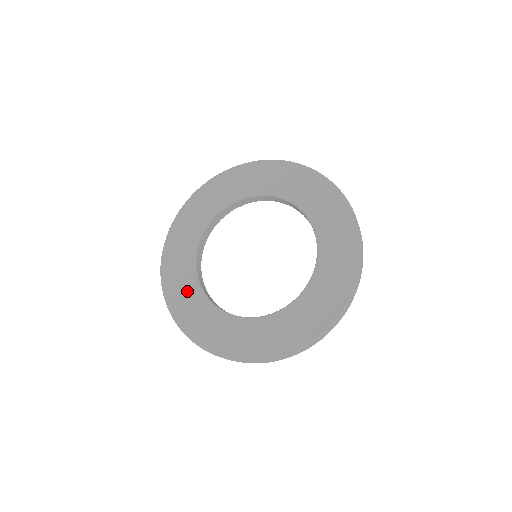
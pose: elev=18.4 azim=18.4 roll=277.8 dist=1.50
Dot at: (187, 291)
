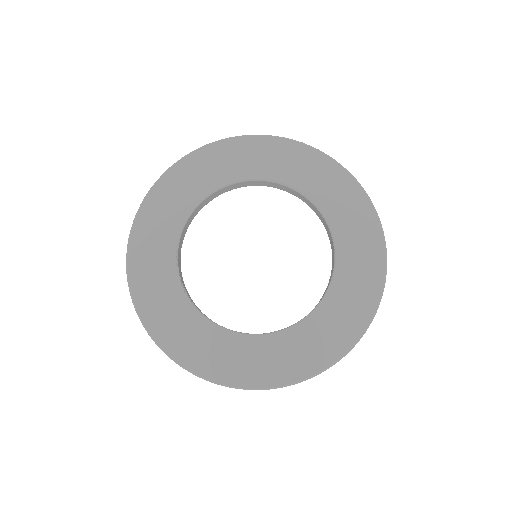
Dot at: (224, 349)
